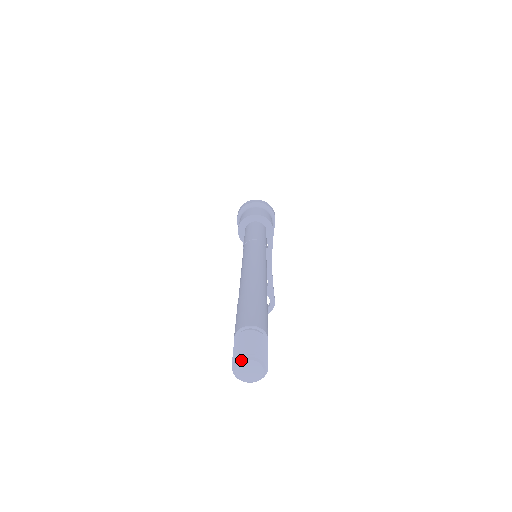
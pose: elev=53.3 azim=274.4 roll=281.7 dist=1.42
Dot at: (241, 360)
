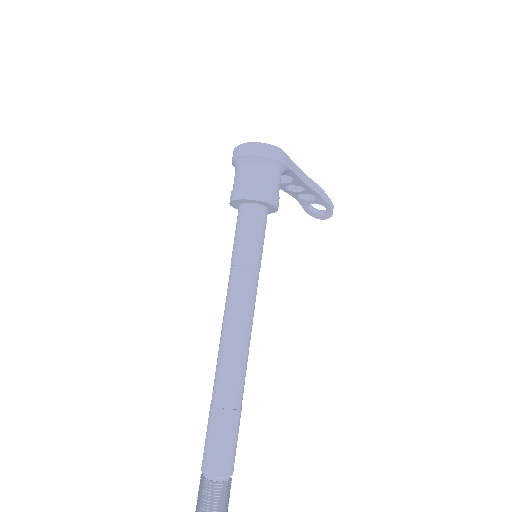
Dot at: out of frame
